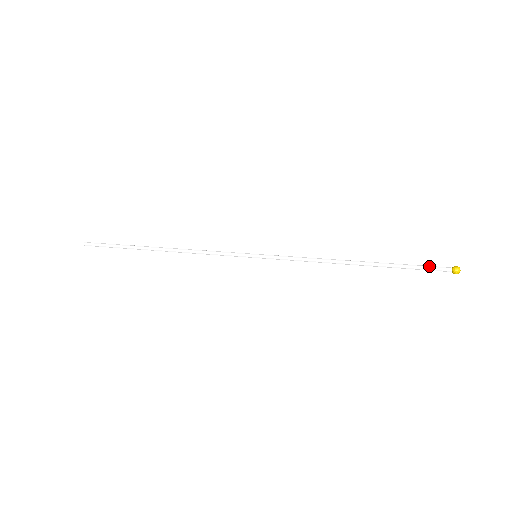
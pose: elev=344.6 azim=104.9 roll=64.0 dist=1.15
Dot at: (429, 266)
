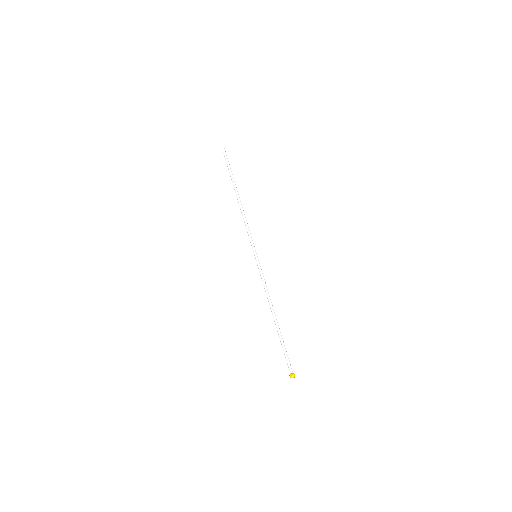
Dot at: (286, 360)
